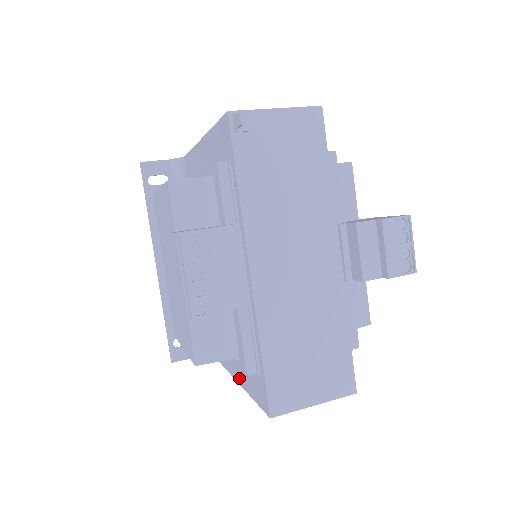
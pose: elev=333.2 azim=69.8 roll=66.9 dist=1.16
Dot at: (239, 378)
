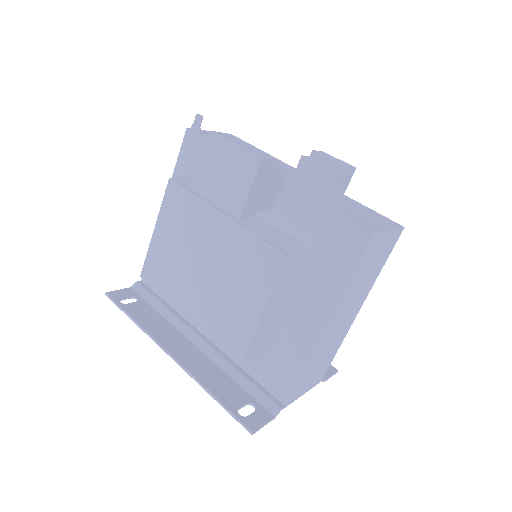
Dot at: (326, 308)
